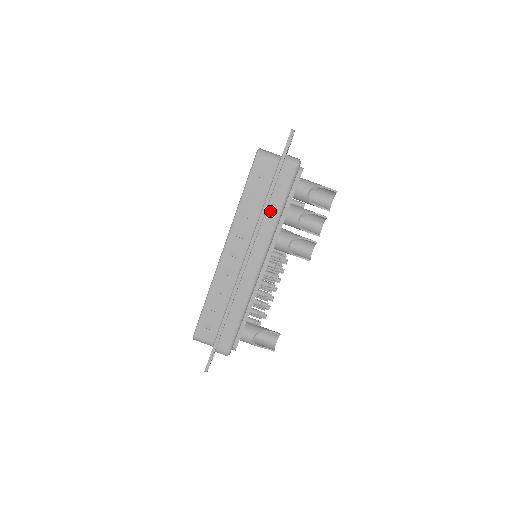
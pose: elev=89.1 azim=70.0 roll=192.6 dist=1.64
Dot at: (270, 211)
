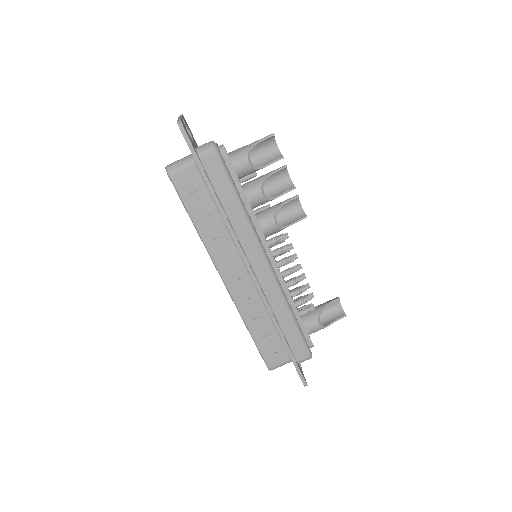
Dot at: (231, 213)
